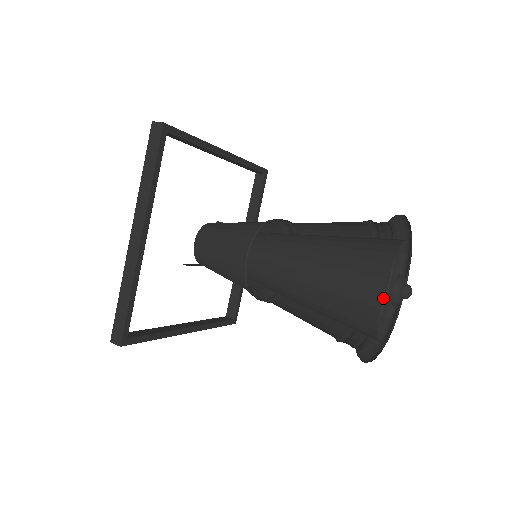
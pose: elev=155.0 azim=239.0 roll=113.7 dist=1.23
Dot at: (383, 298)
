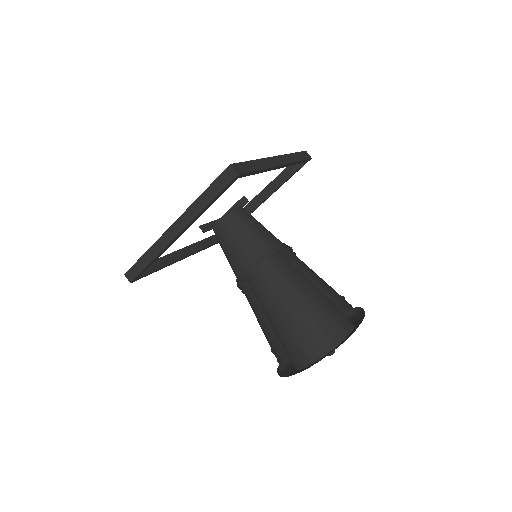
Dot at: occluded
